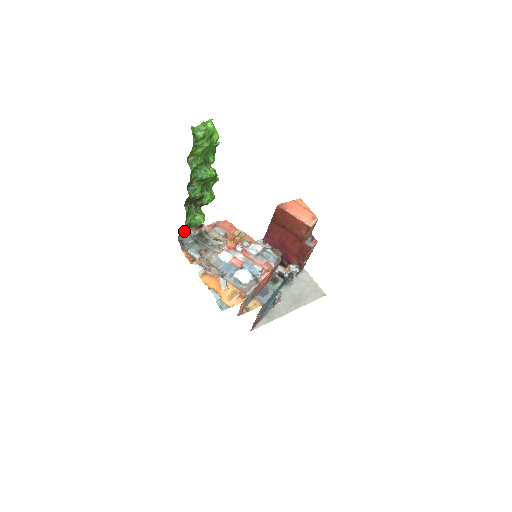
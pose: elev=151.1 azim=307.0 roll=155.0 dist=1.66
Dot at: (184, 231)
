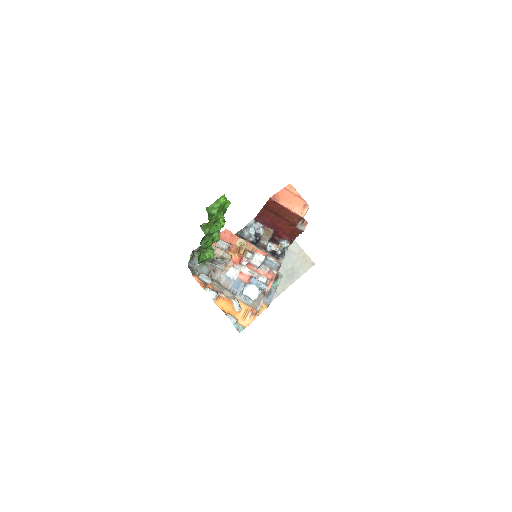
Dot at: occluded
